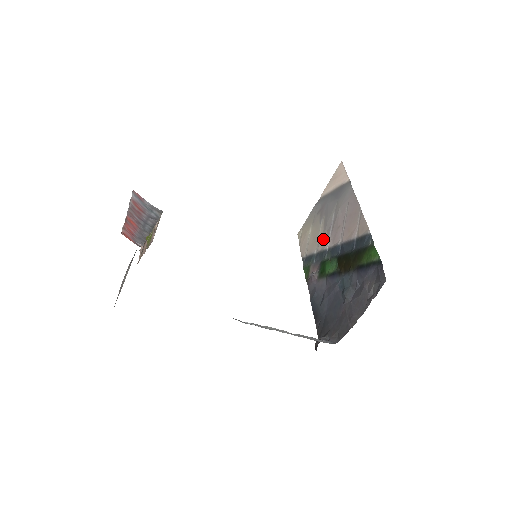
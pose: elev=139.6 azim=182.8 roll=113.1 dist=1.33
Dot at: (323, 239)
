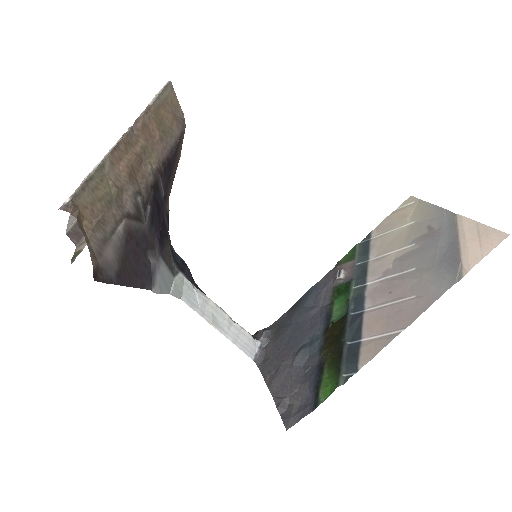
Dot at: (383, 266)
